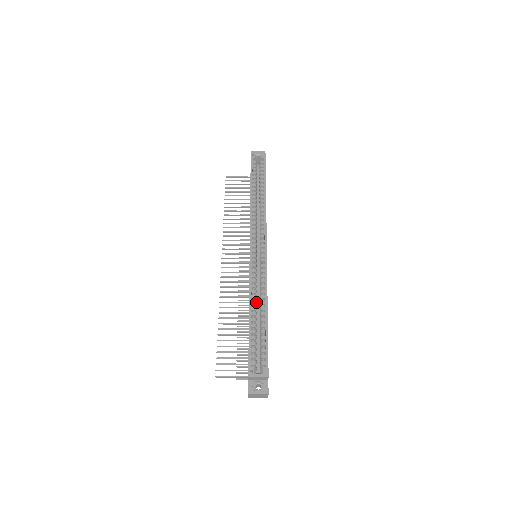
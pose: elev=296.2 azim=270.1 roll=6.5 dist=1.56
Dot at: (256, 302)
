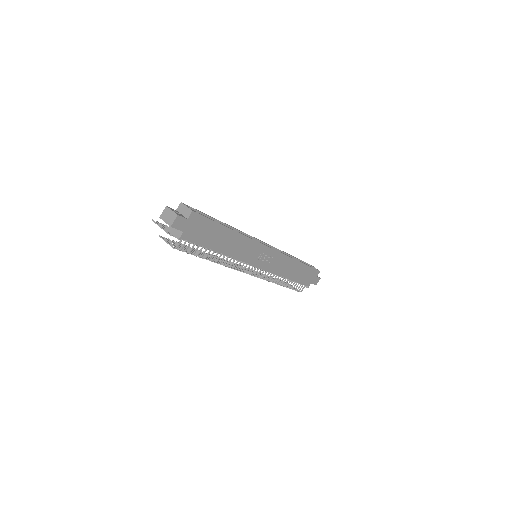
Dot at: occluded
